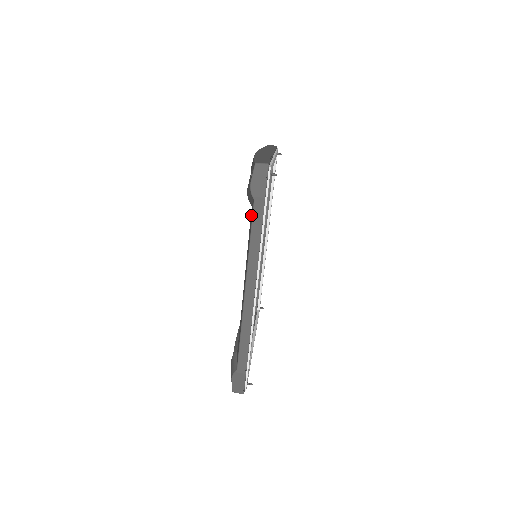
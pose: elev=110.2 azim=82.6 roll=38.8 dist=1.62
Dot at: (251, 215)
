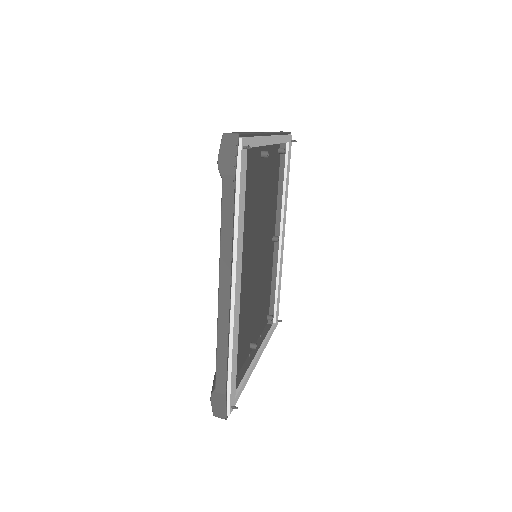
Dot at: occluded
